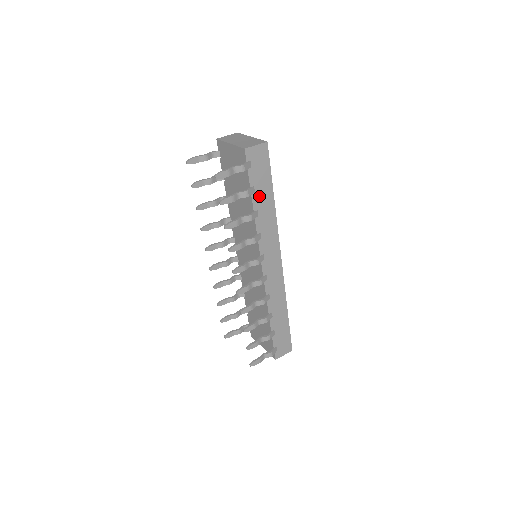
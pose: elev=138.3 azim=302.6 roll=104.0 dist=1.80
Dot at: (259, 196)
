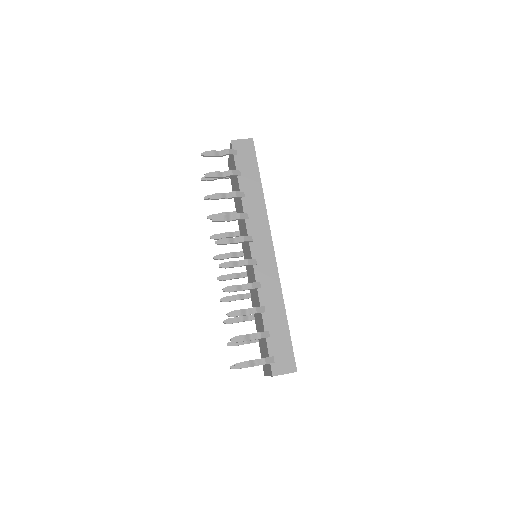
Dot at: (246, 180)
